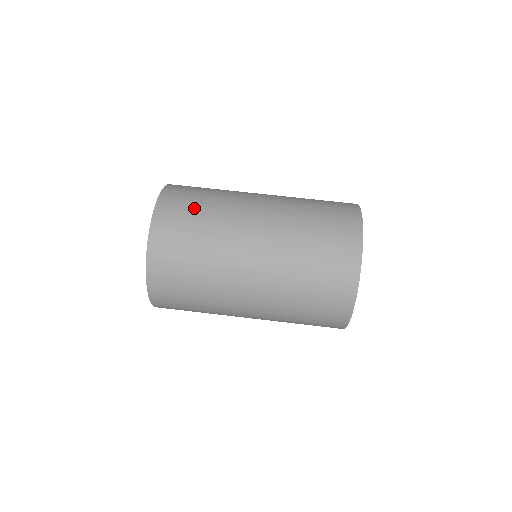
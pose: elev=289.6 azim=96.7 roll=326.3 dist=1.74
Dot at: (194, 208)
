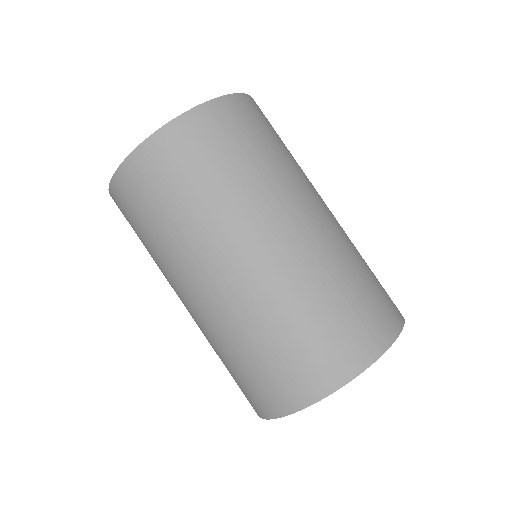
Dot at: (248, 144)
